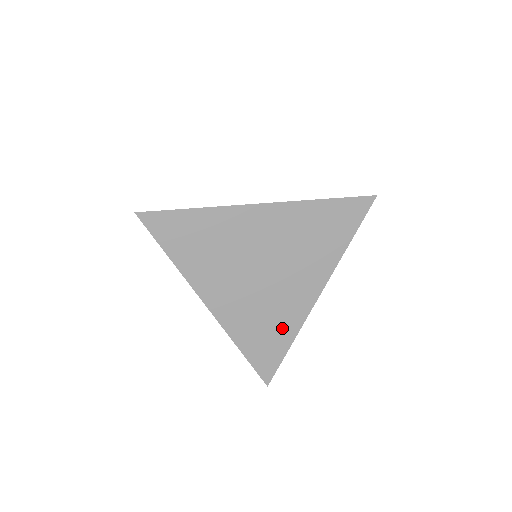
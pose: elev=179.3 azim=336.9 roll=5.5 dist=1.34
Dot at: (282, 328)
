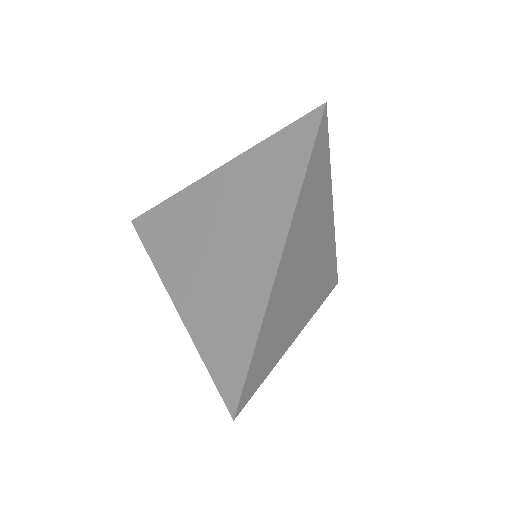
Dot at: (243, 318)
